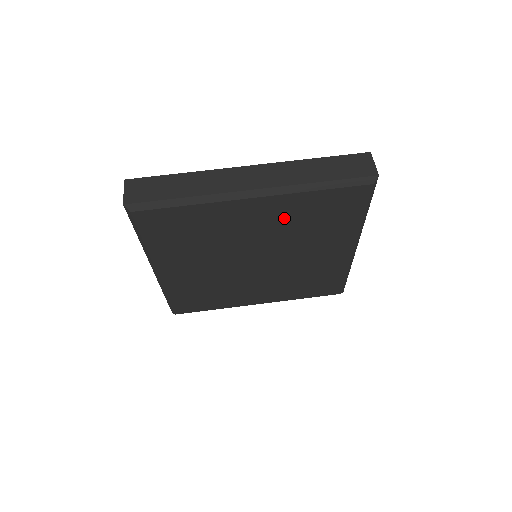
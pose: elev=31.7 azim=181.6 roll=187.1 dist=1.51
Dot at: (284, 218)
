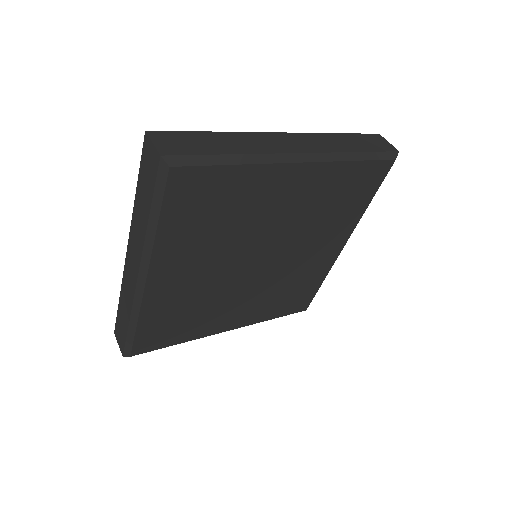
Dot at: (194, 249)
